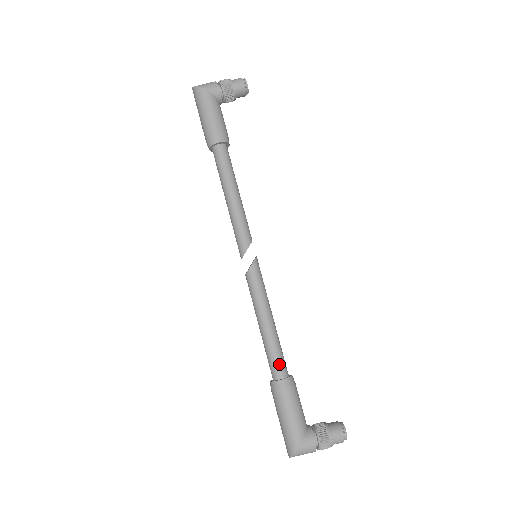
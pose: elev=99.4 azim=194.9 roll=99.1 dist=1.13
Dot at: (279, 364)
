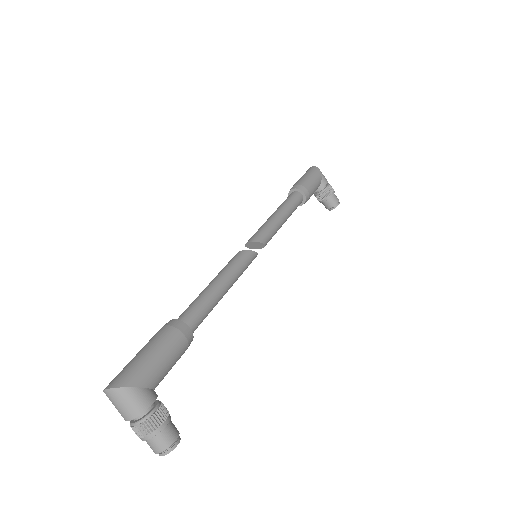
Dot at: (197, 317)
